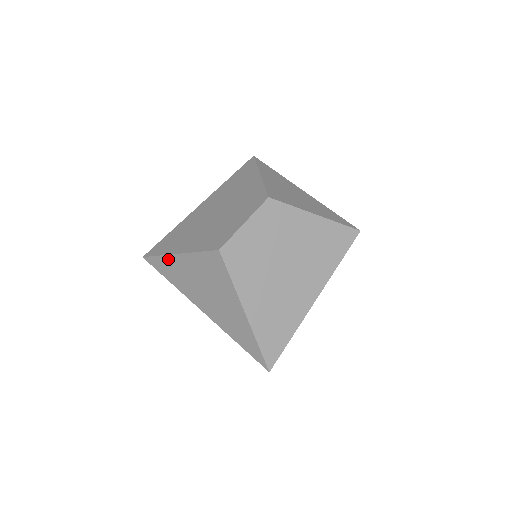
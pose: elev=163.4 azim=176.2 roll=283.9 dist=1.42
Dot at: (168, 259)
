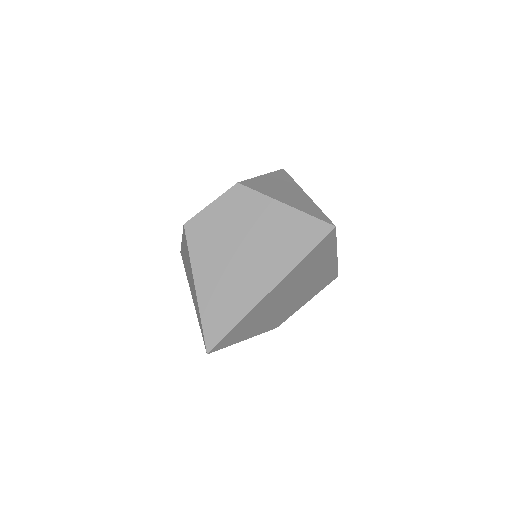
Dot at: occluded
